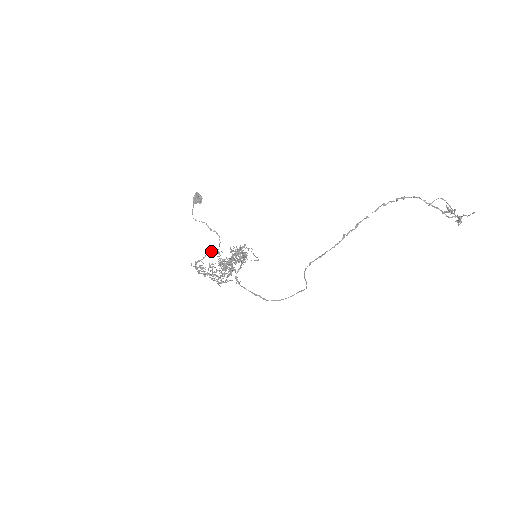
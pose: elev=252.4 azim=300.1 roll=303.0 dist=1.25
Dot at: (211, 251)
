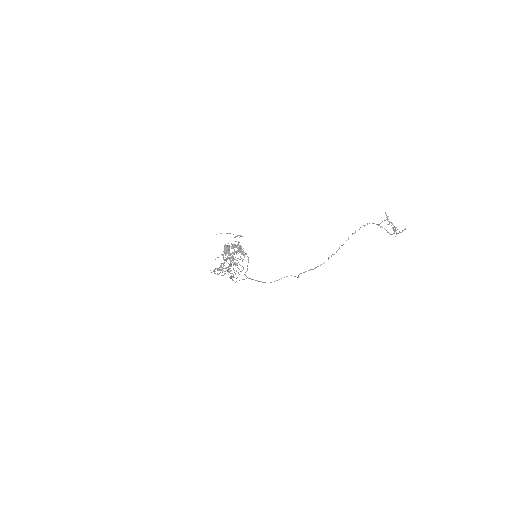
Dot at: occluded
